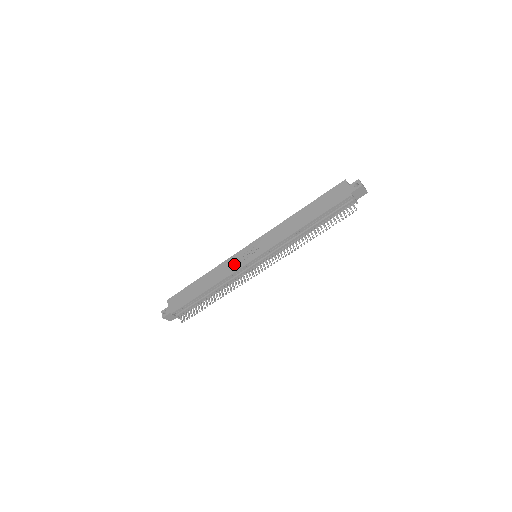
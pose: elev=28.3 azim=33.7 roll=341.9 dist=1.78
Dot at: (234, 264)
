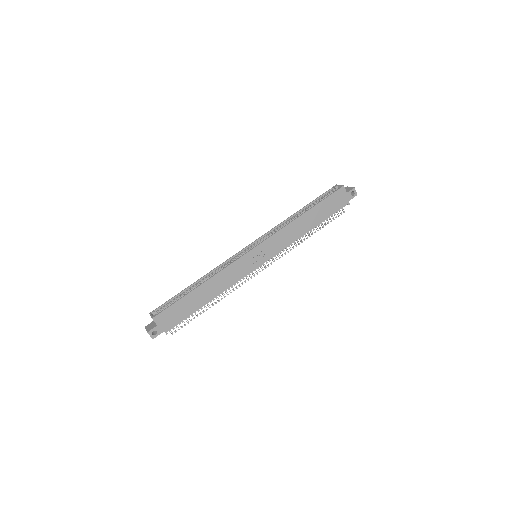
Dot at: (240, 270)
